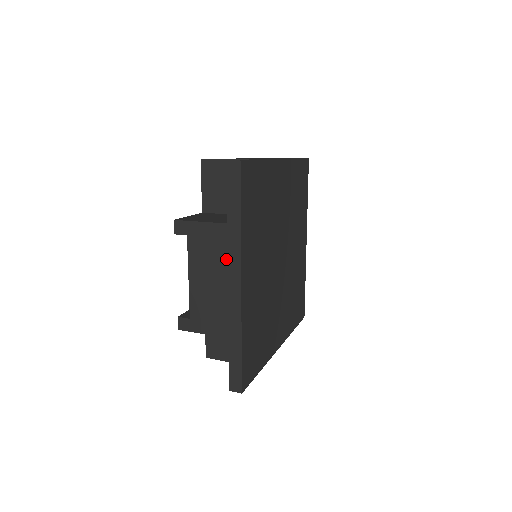
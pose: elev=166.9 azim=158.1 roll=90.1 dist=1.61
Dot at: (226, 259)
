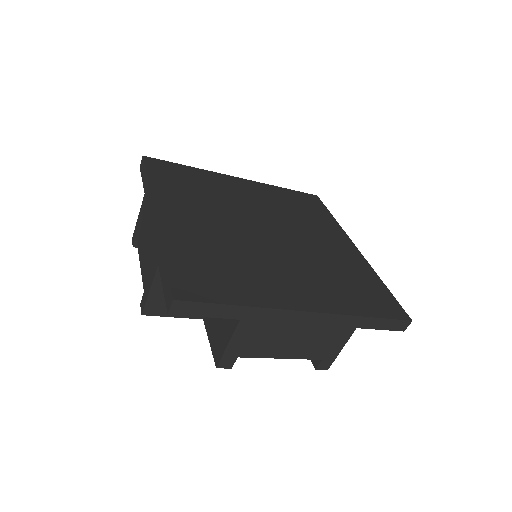
Dot at: (148, 213)
